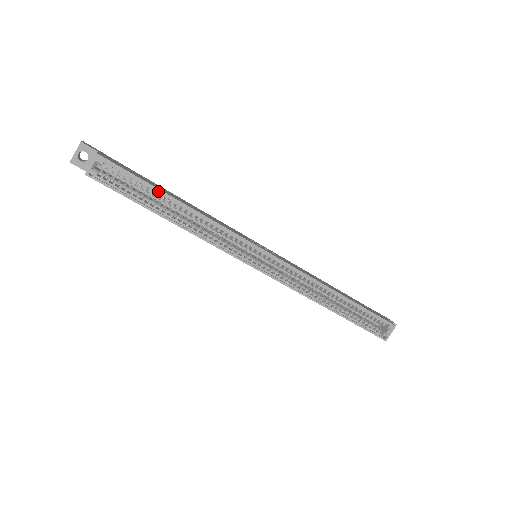
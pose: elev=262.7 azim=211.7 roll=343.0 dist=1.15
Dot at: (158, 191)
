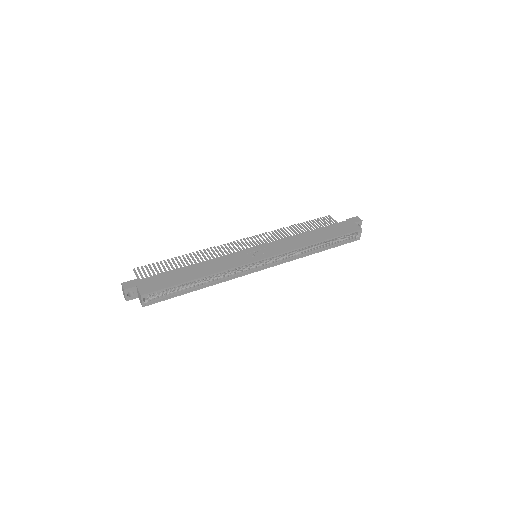
Dot at: occluded
